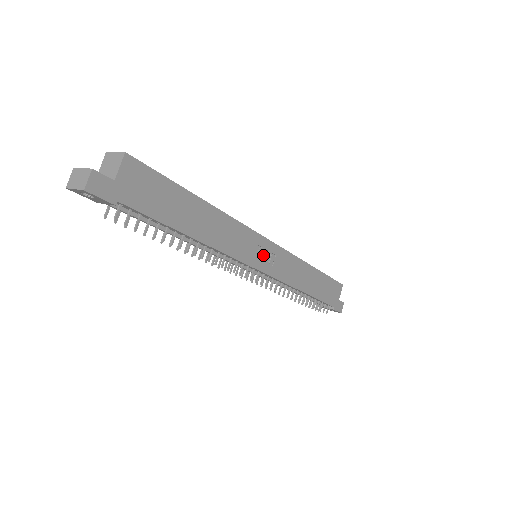
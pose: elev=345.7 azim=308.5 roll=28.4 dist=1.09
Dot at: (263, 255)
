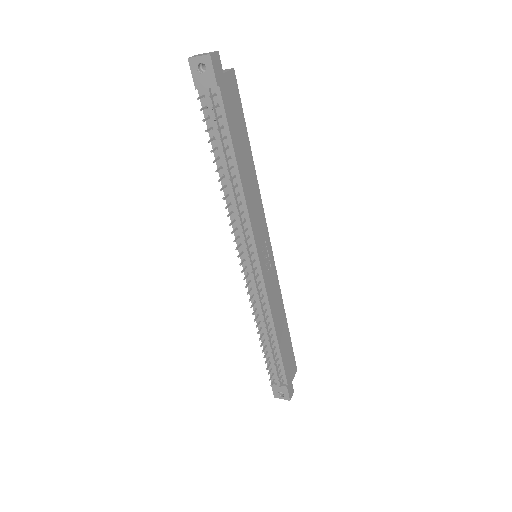
Dot at: (265, 253)
